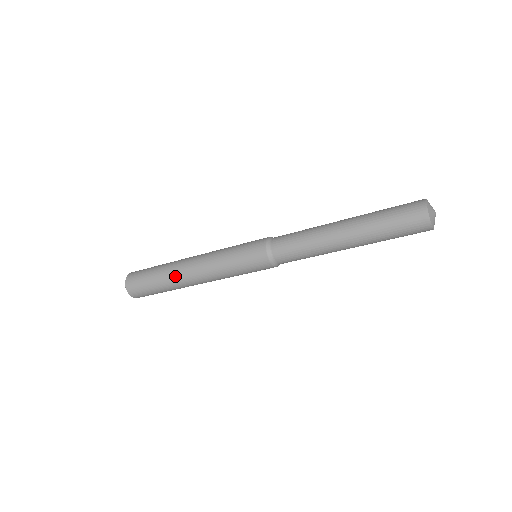
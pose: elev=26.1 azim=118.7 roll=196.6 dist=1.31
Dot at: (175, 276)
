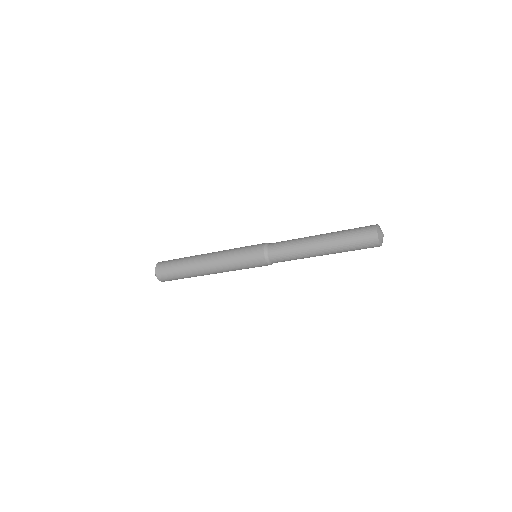
Dot at: (194, 261)
